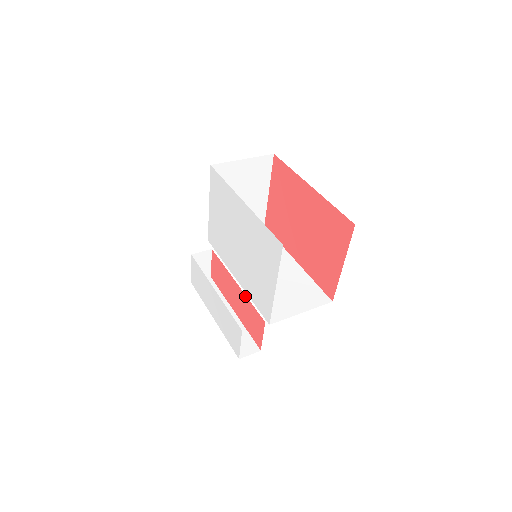
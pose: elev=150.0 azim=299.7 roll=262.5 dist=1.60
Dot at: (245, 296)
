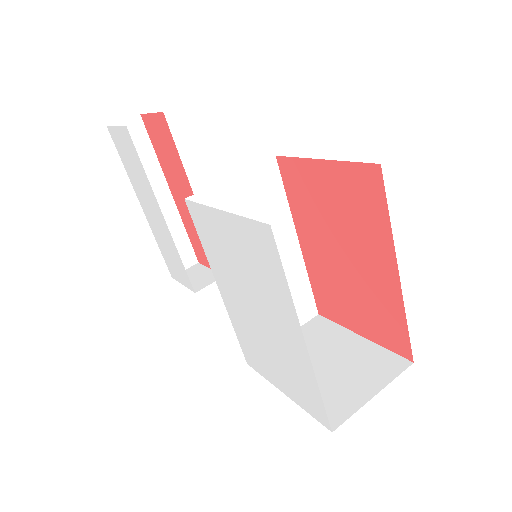
Dot at: occluded
